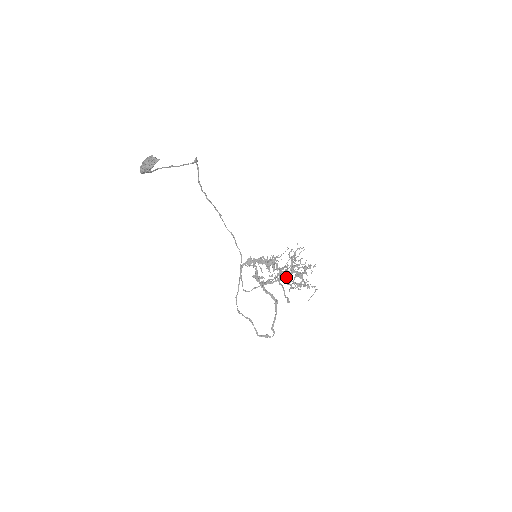
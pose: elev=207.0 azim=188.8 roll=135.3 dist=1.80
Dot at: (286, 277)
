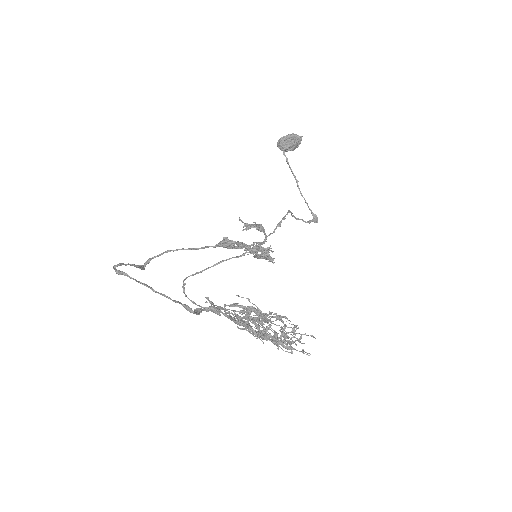
Dot at: occluded
